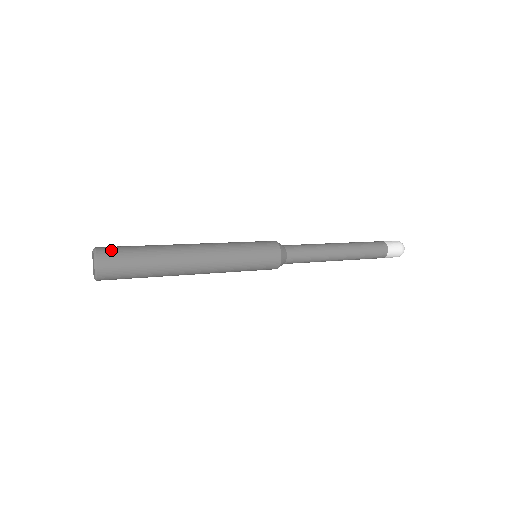
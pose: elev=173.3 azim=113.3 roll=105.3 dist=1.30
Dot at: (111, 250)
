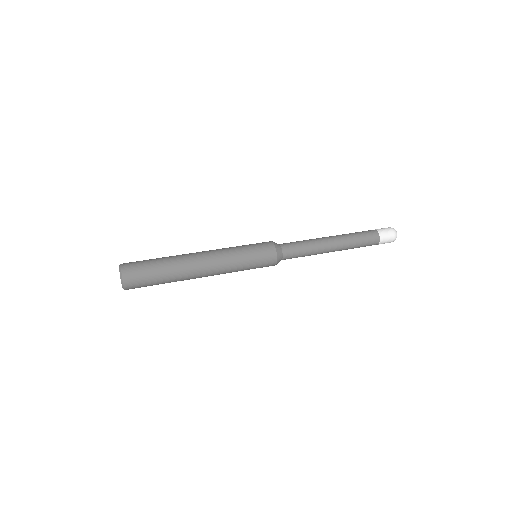
Dot at: (134, 274)
